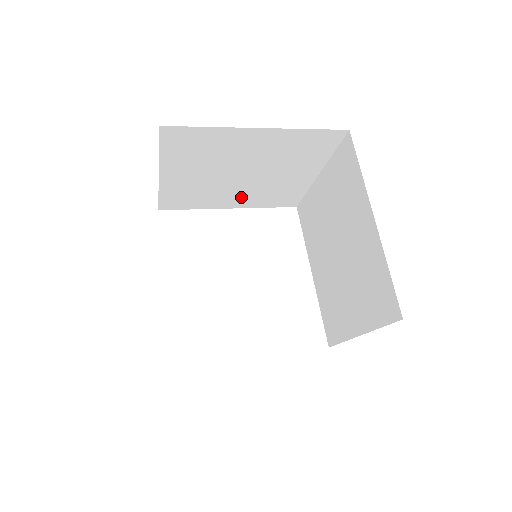
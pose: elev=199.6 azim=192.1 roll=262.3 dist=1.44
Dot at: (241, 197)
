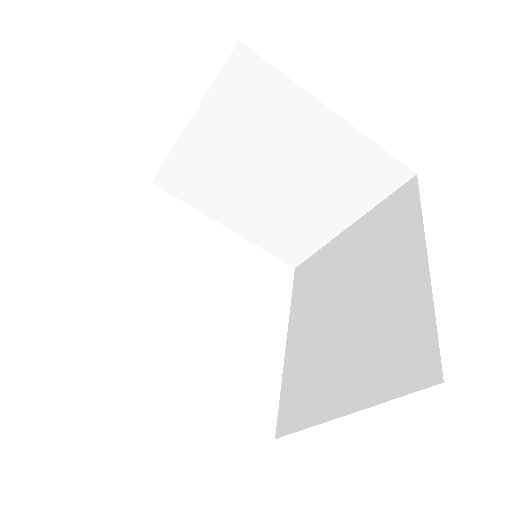
Dot at: (249, 216)
